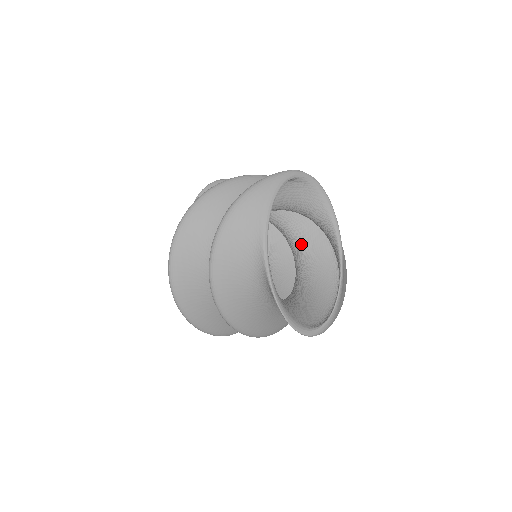
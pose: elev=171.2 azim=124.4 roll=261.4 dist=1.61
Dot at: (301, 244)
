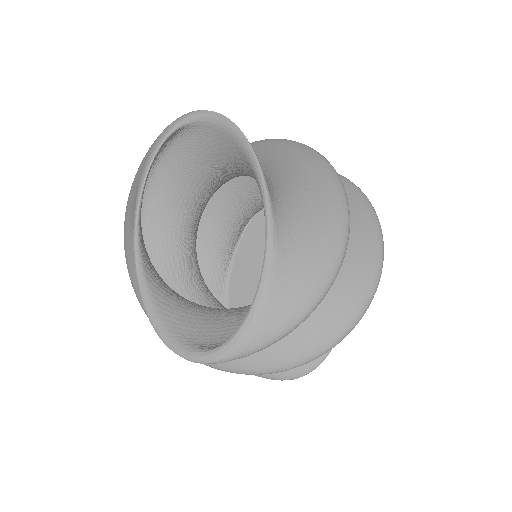
Dot at: occluded
